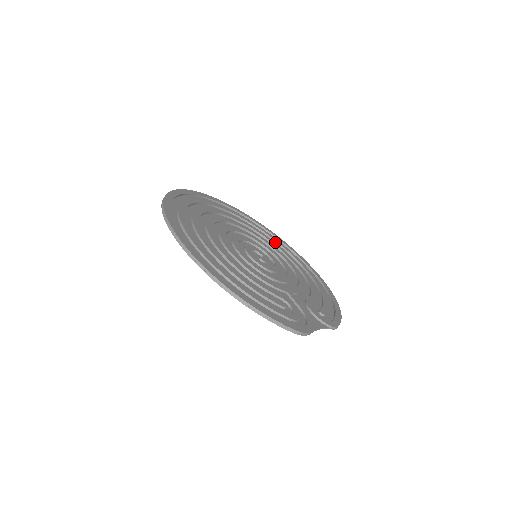
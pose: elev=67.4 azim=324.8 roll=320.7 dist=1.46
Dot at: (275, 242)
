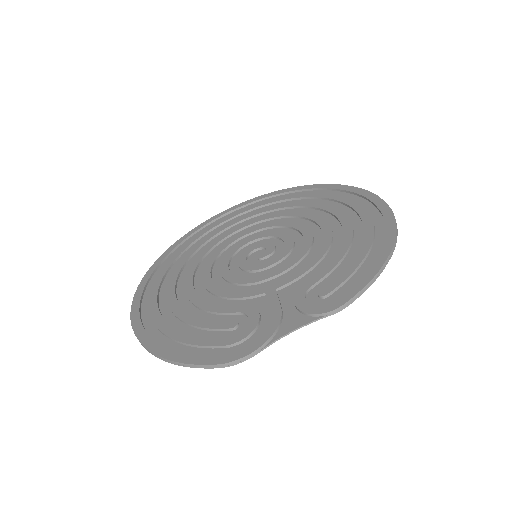
Dot at: (327, 200)
